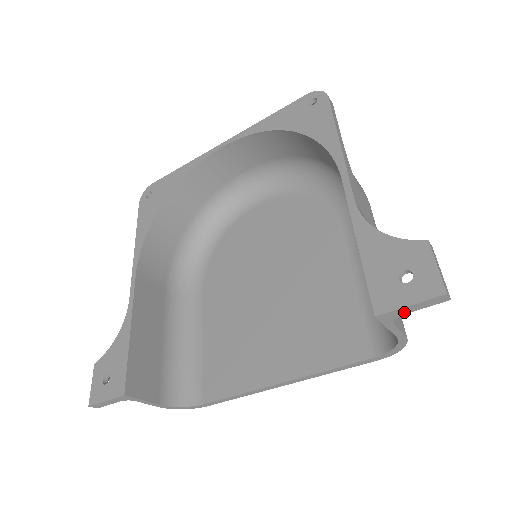
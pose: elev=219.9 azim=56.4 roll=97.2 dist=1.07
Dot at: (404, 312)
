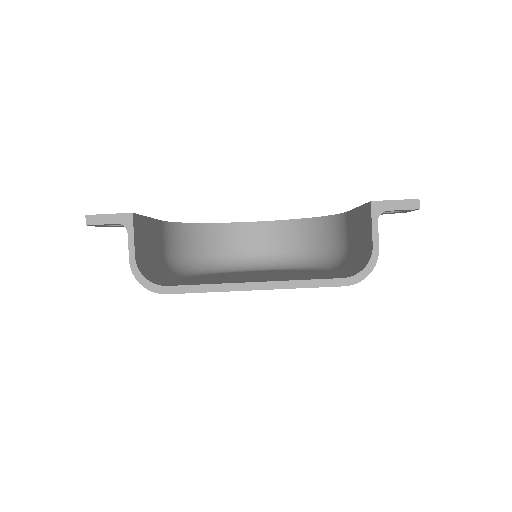
Dot at: (389, 208)
